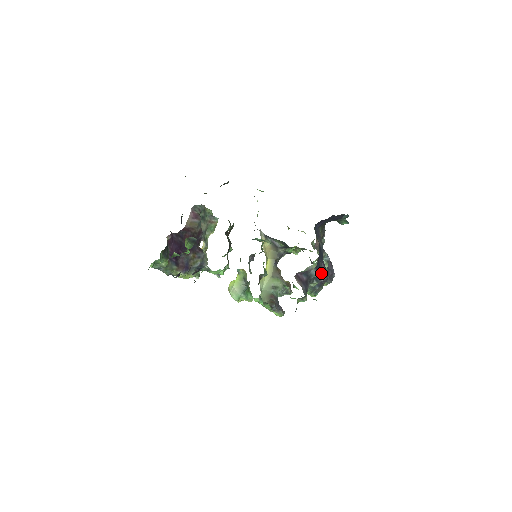
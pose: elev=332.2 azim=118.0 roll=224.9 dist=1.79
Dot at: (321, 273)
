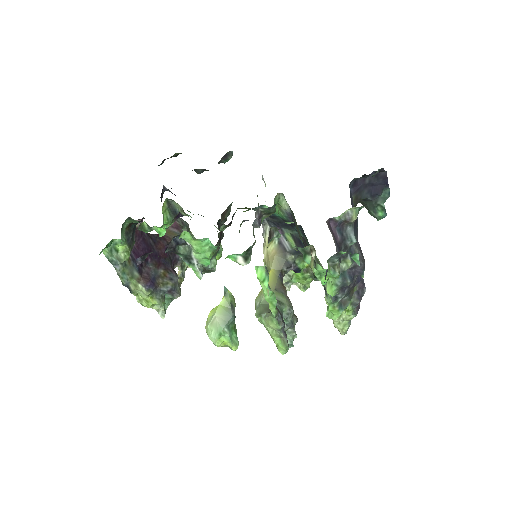
Dot at: (357, 249)
